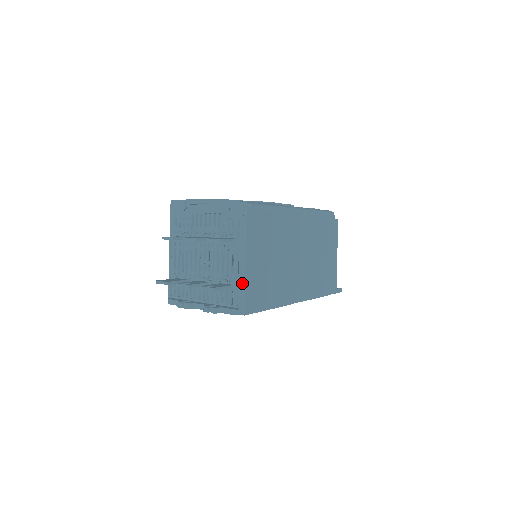
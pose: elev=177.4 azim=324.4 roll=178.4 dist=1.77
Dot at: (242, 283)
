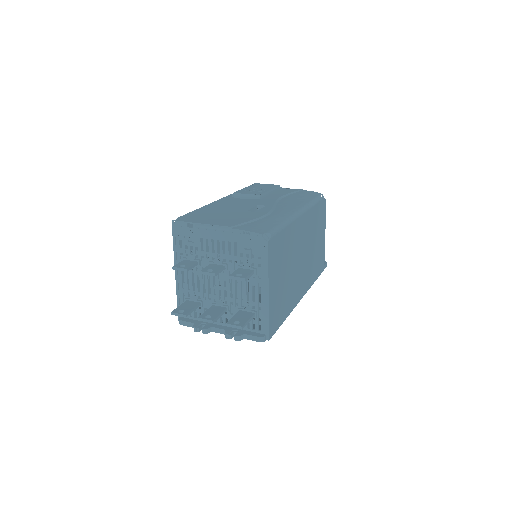
Dot at: (265, 311)
